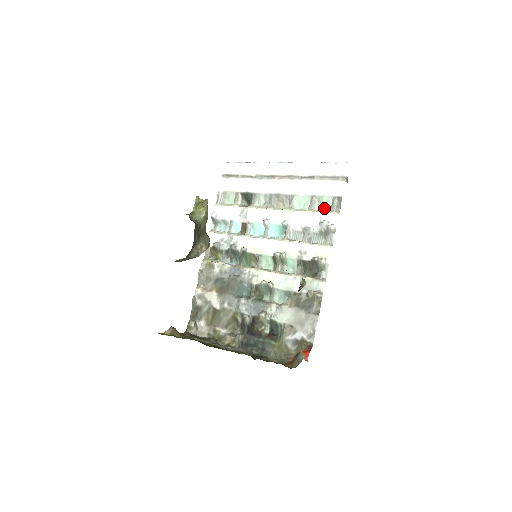
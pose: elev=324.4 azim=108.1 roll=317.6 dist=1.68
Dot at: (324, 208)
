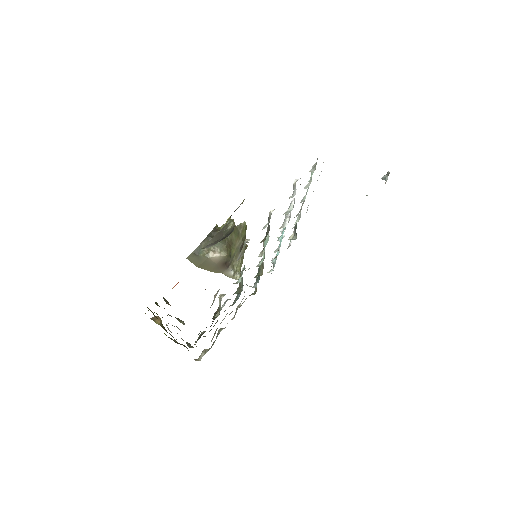
Dot at: occluded
